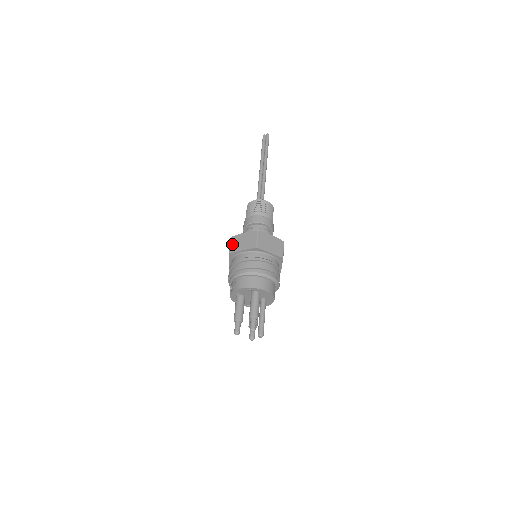
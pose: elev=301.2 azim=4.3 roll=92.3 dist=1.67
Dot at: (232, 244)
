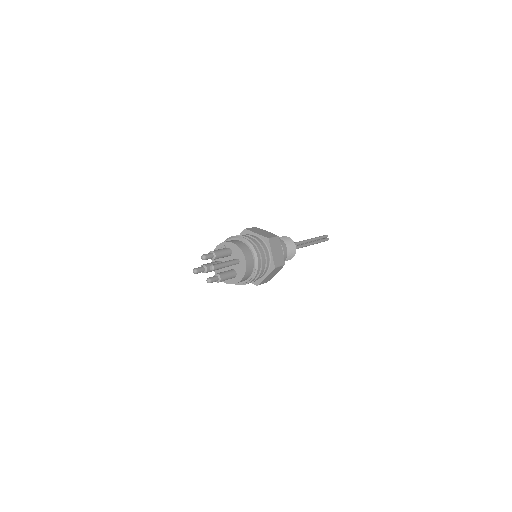
Dot at: occluded
